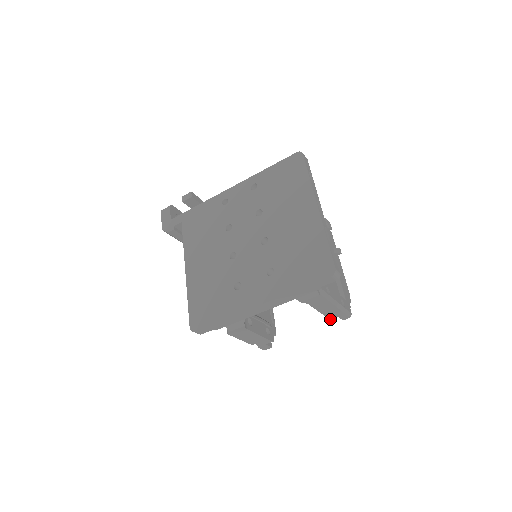
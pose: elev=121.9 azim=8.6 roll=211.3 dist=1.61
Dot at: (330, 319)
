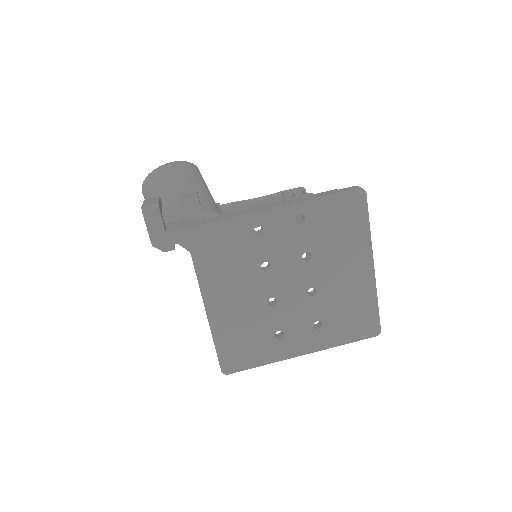
Dot at: occluded
